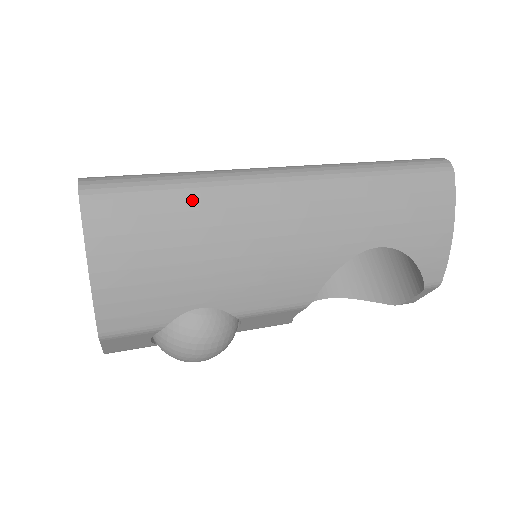
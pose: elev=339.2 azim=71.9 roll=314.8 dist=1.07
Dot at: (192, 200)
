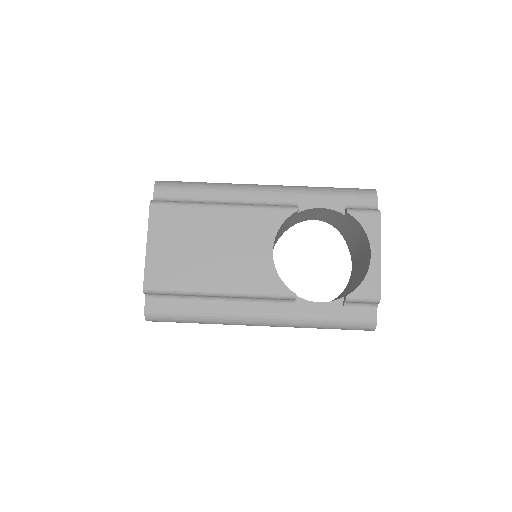
Dot at: occluded
